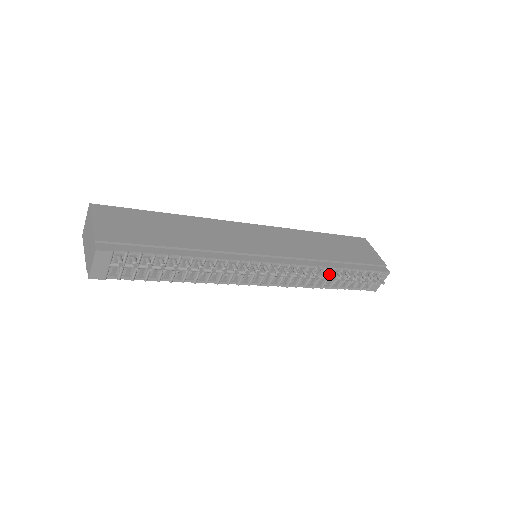
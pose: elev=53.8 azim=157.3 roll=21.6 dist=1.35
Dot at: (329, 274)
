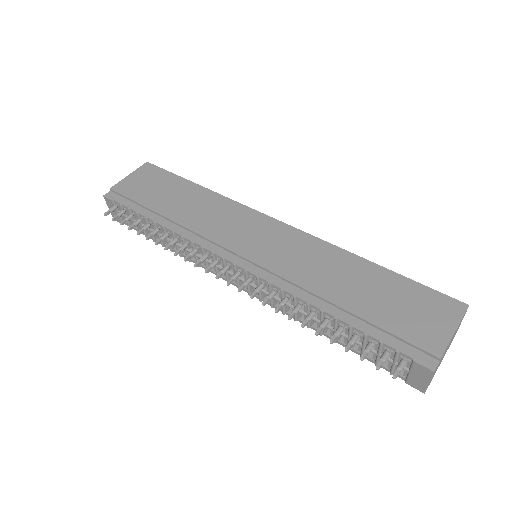
Dot at: (309, 315)
